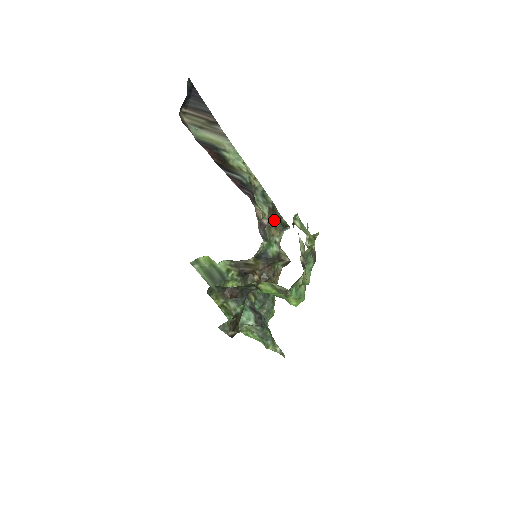
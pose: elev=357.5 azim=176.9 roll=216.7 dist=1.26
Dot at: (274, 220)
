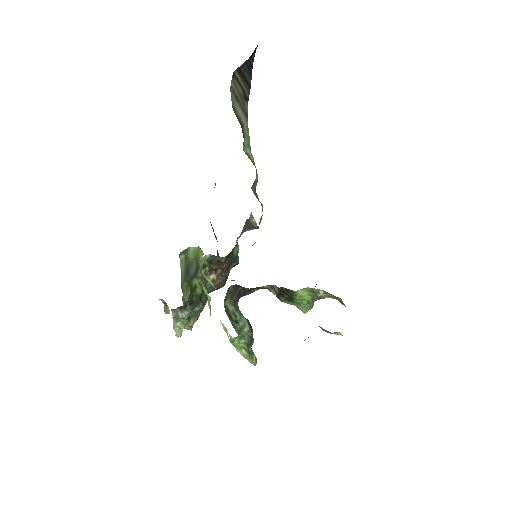
Dot at: occluded
